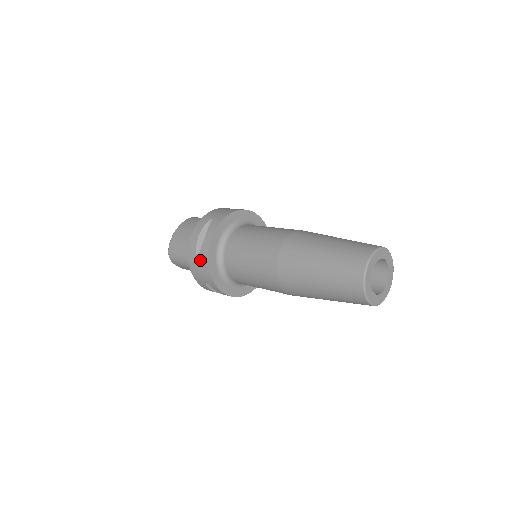
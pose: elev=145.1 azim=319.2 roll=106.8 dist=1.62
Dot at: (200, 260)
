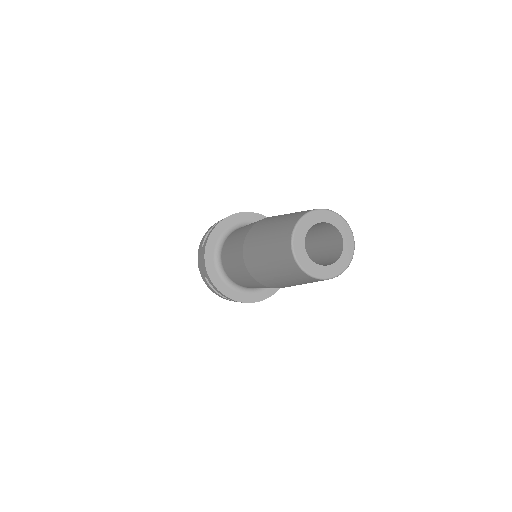
Dot at: (202, 249)
